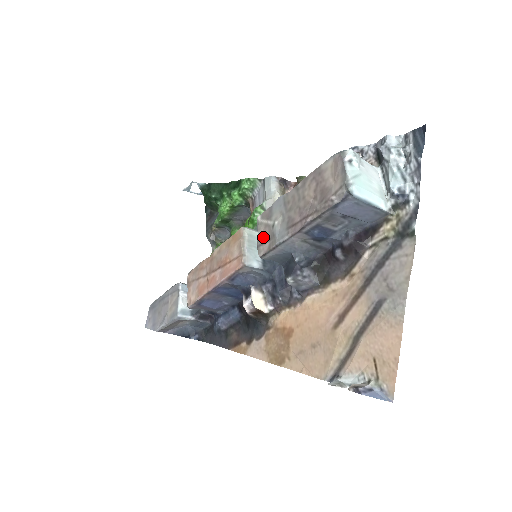
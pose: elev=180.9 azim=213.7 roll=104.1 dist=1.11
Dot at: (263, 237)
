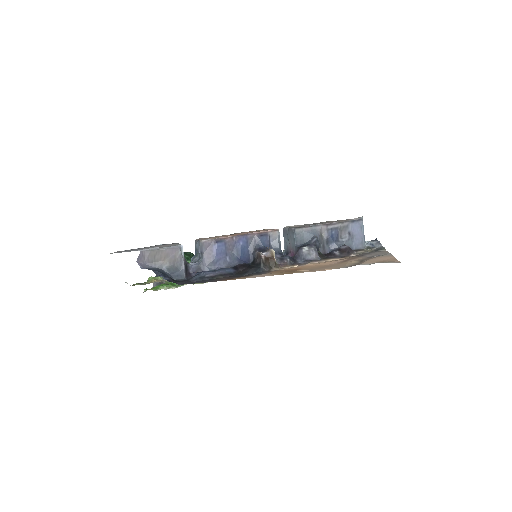
Dot at: occluded
